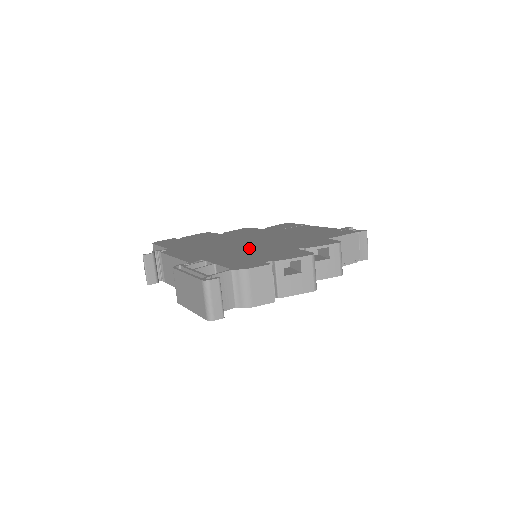
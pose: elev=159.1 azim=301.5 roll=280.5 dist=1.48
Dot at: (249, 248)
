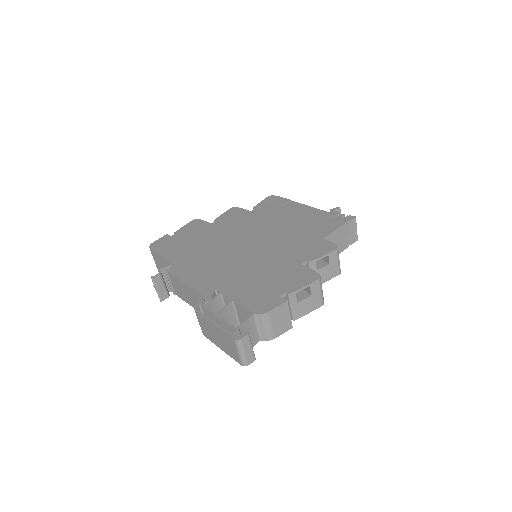
Dot at: (254, 262)
